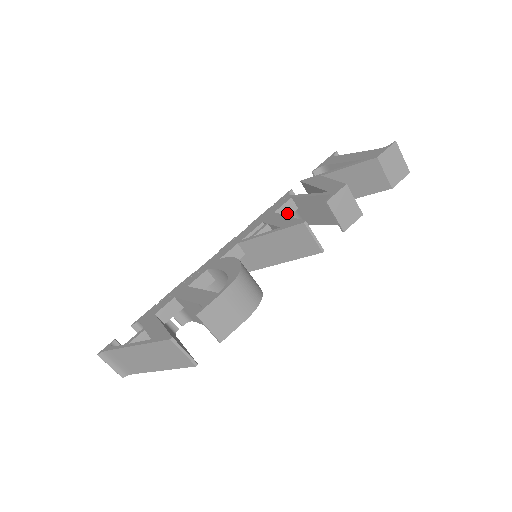
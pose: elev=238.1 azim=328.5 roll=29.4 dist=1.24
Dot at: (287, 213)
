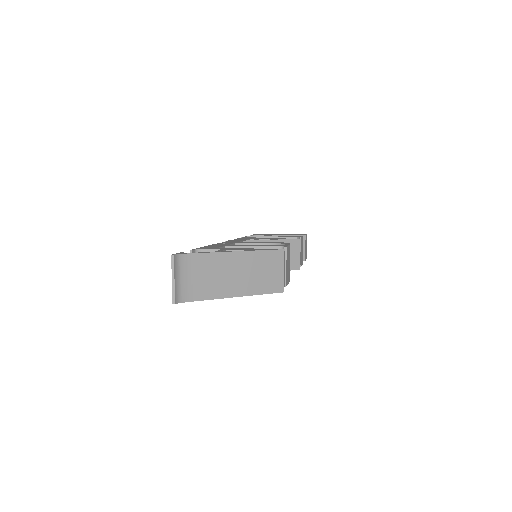
Dot at: occluded
